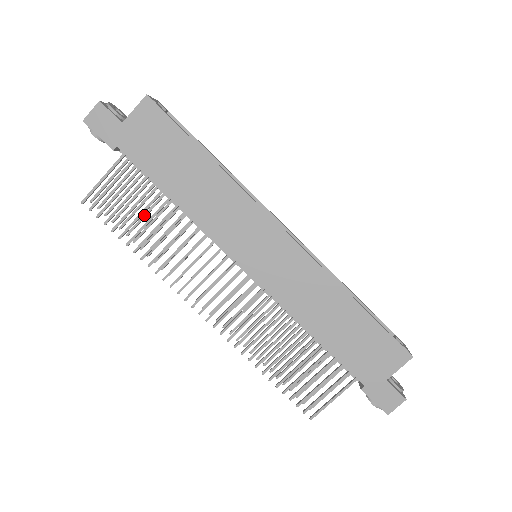
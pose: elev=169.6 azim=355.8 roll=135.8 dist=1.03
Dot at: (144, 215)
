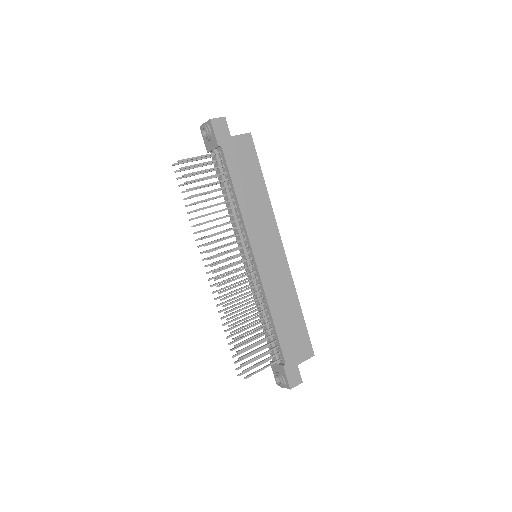
Dot at: occluded
